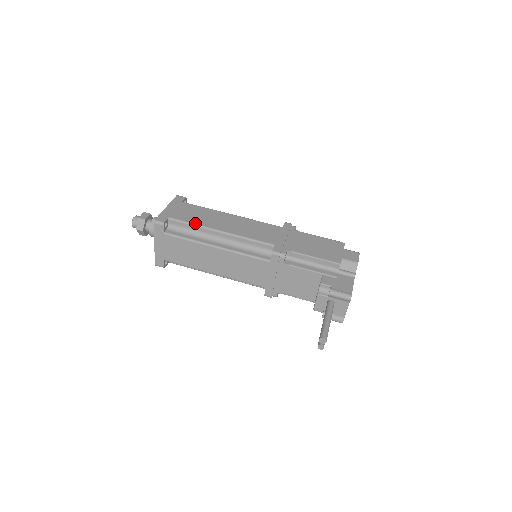
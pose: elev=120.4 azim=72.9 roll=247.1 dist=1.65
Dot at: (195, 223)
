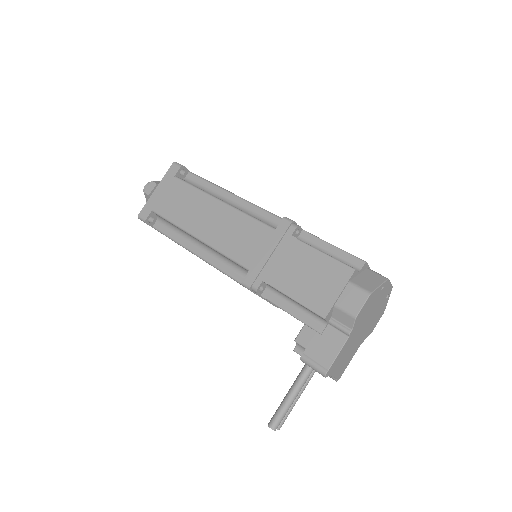
Dot at: (174, 221)
